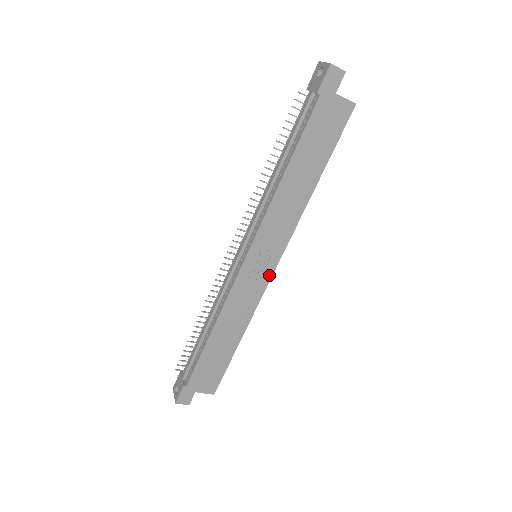
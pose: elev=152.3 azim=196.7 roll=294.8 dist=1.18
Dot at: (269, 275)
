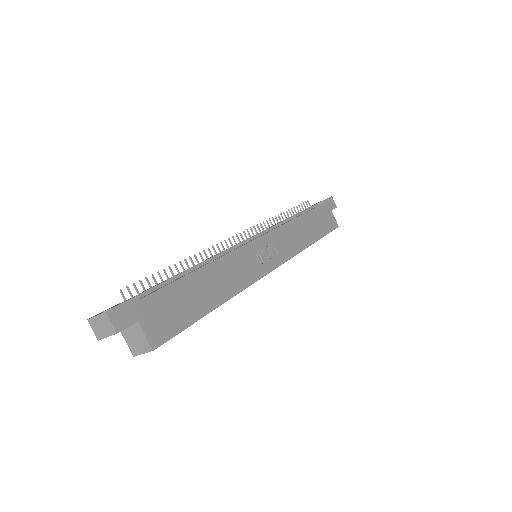
Dot at: (267, 270)
